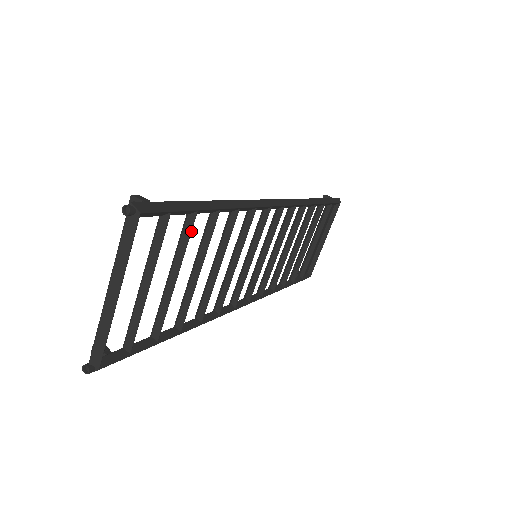
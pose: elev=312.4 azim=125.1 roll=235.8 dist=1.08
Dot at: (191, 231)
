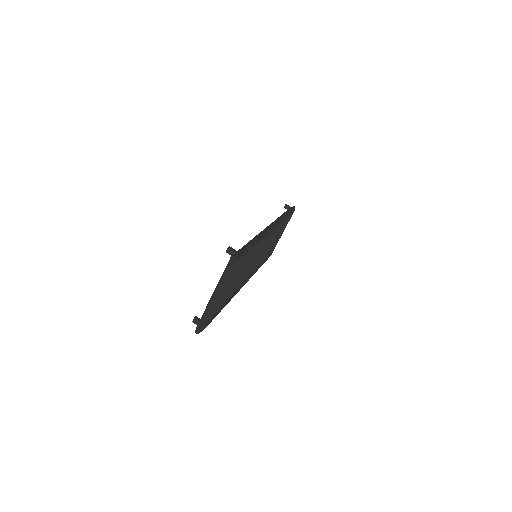
Dot at: (245, 258)
